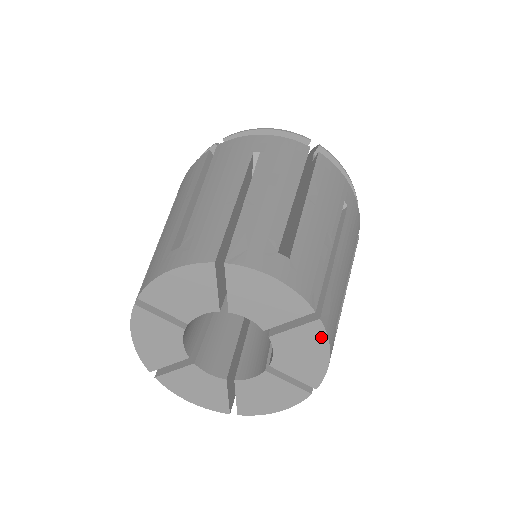
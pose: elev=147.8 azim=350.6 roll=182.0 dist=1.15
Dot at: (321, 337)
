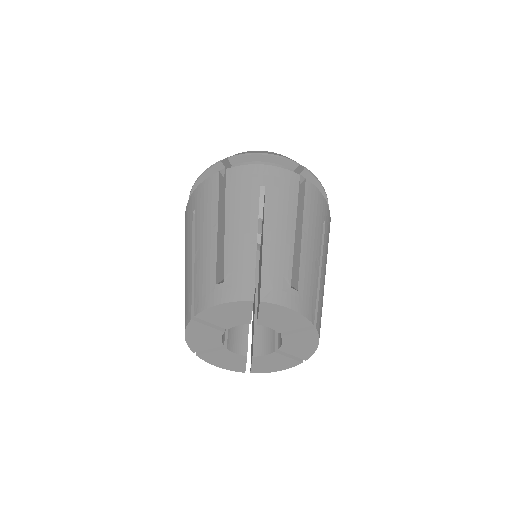
Dot at: (315, 337)
